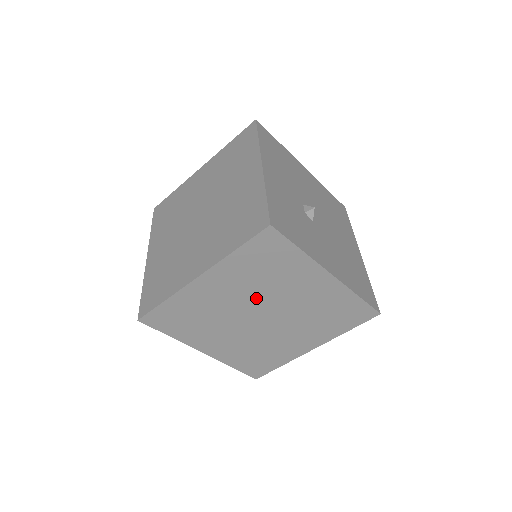
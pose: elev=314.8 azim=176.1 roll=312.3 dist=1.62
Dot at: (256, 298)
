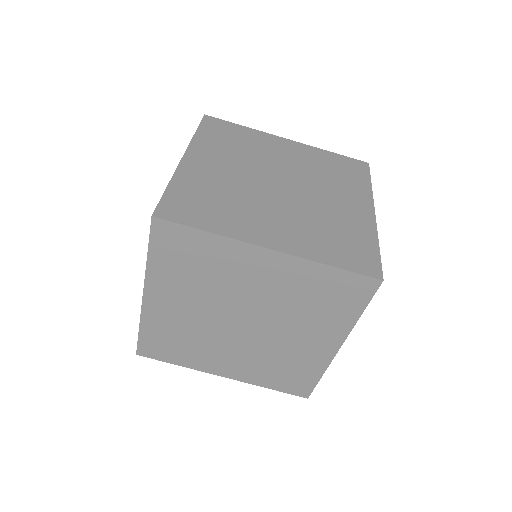
Dot at: (269, 308)
